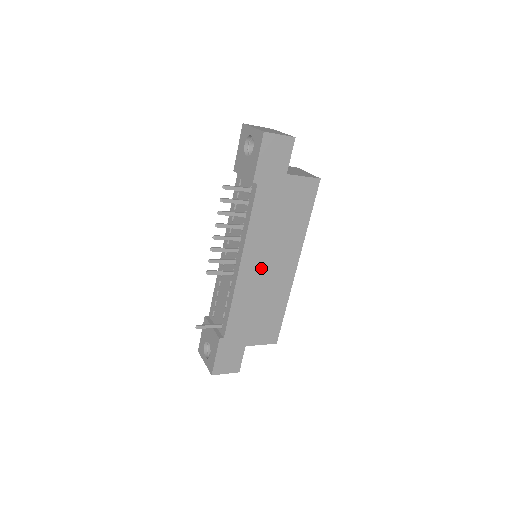
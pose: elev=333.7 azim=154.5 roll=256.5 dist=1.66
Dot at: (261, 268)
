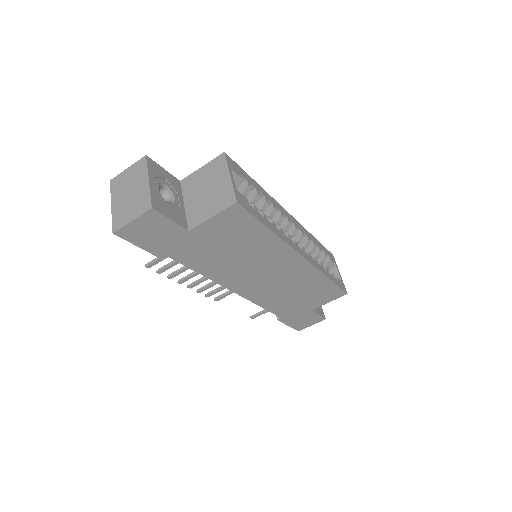
Dot at: (260, 281)
